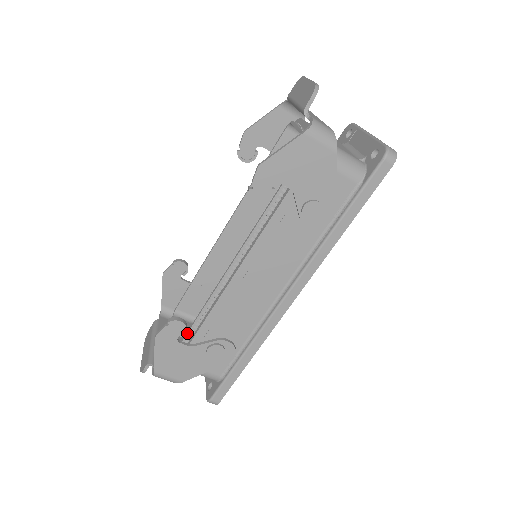
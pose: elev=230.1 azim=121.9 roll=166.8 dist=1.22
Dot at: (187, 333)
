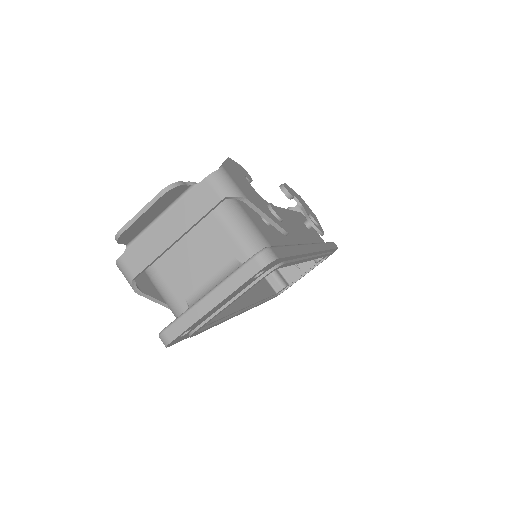
Dot at: occluded
